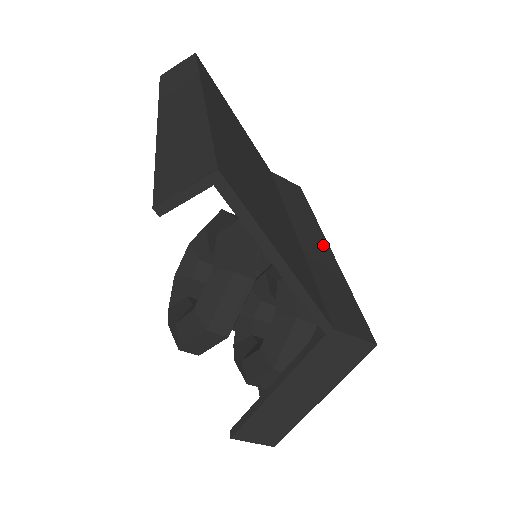
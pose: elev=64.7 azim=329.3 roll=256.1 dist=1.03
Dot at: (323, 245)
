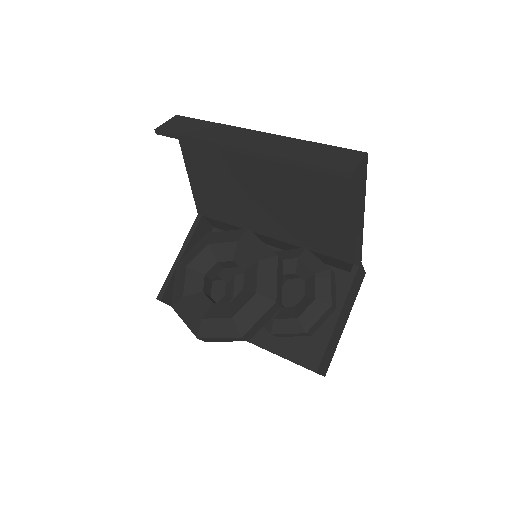
Dot at: occluded
